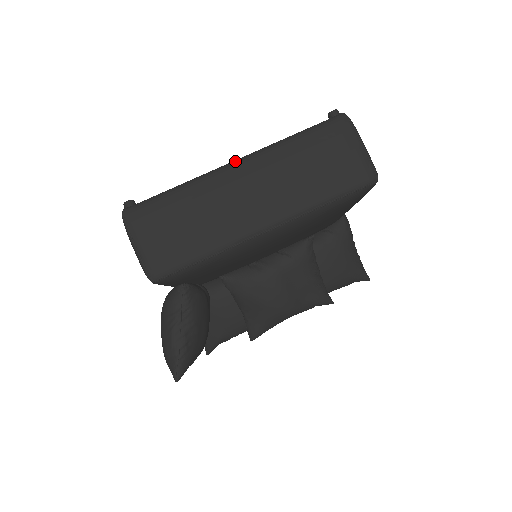
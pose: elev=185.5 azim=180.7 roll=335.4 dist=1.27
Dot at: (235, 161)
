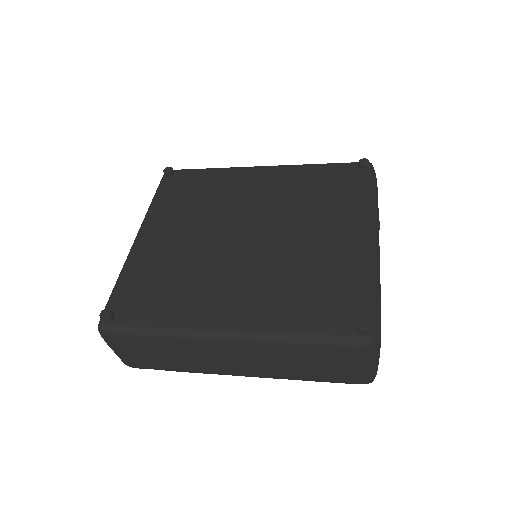
Dot at: (225, 336)
